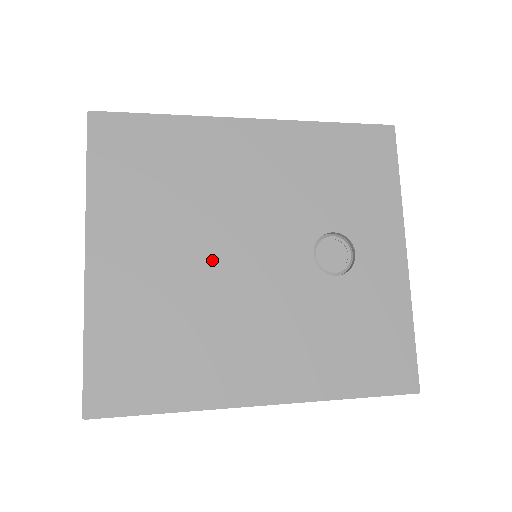
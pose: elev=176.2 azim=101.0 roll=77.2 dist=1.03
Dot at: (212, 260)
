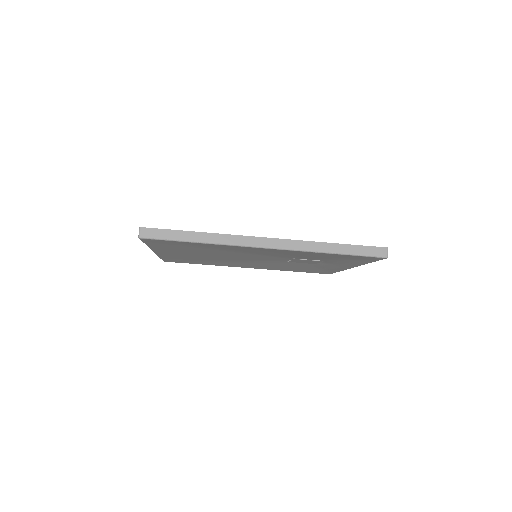
Dot at: occluded
